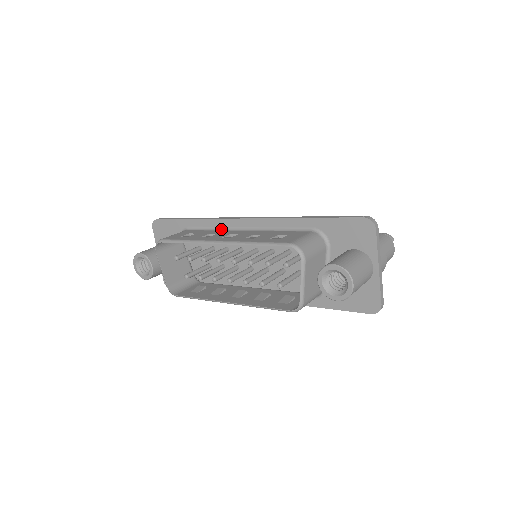
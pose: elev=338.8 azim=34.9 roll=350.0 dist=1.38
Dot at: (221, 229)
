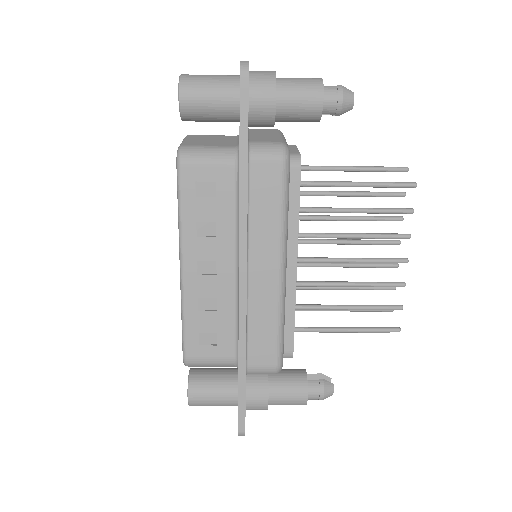
Dot at: occluded
